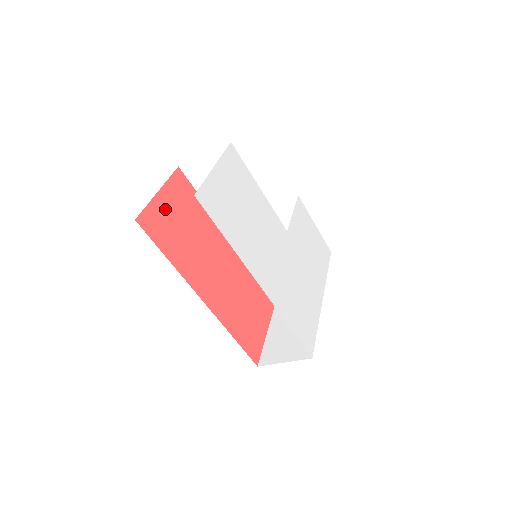
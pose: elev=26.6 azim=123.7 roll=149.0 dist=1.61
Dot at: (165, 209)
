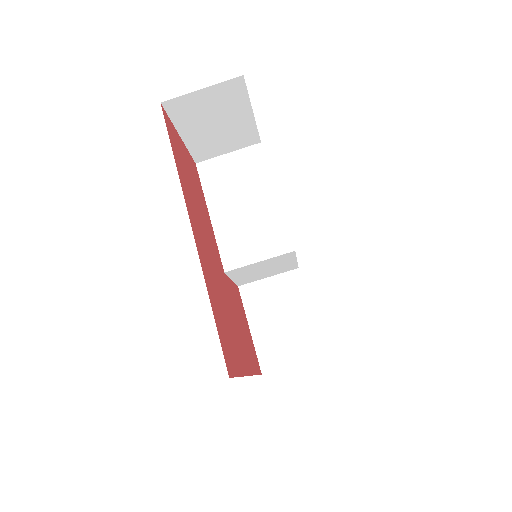
Dot at: (181, 148)
